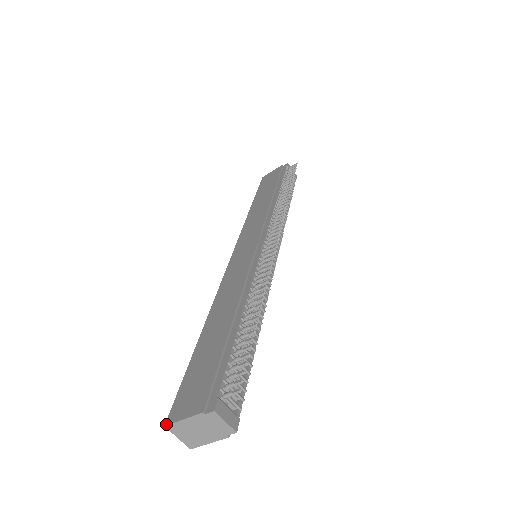
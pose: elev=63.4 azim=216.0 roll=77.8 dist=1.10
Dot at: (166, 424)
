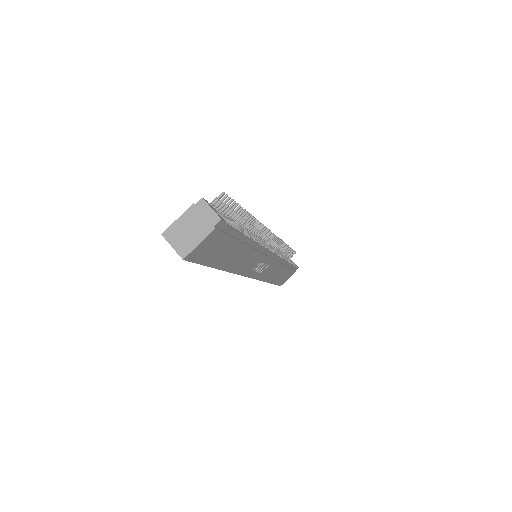
Dot at: (163, 233)
